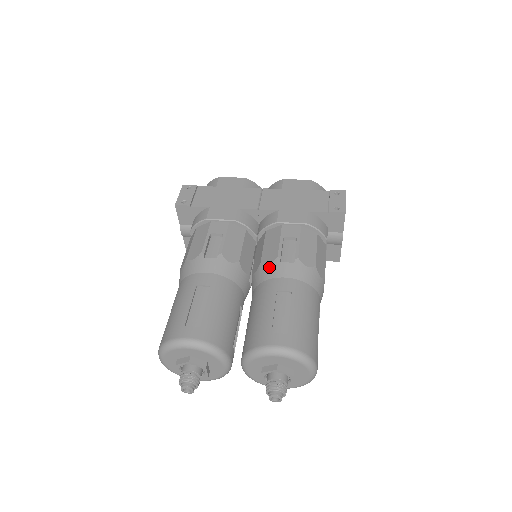
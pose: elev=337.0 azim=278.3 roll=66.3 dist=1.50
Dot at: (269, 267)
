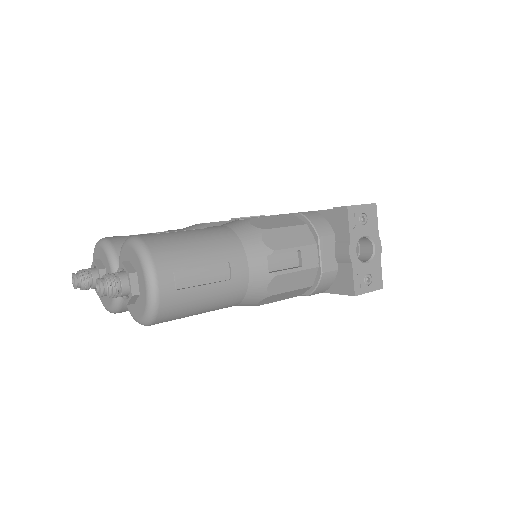
Dot at: occluded
